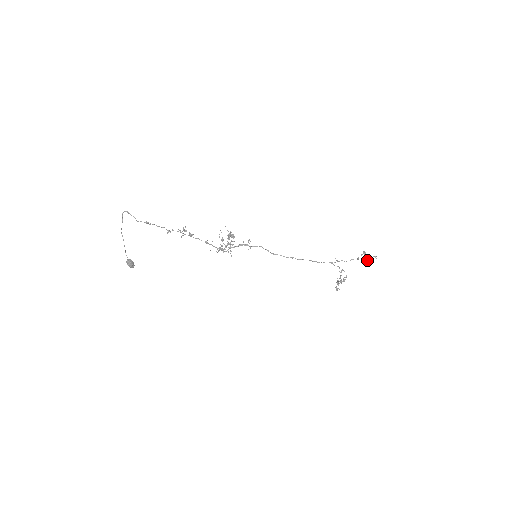
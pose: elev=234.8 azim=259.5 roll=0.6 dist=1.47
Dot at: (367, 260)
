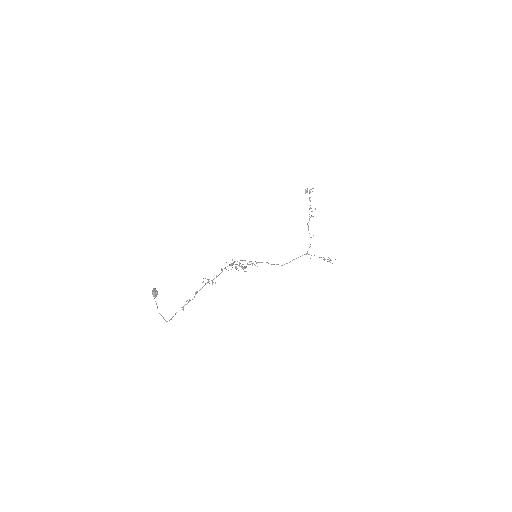
Dot at: occluded
